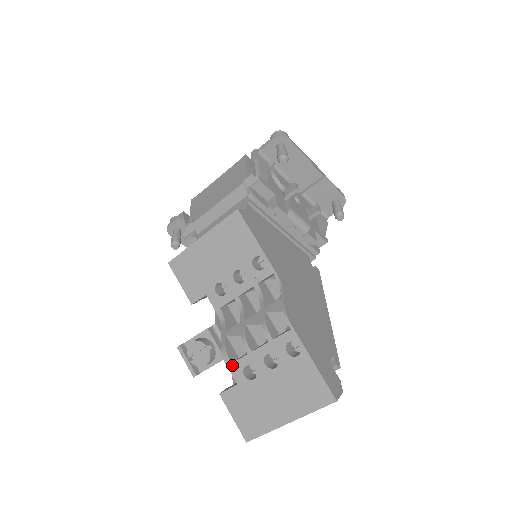
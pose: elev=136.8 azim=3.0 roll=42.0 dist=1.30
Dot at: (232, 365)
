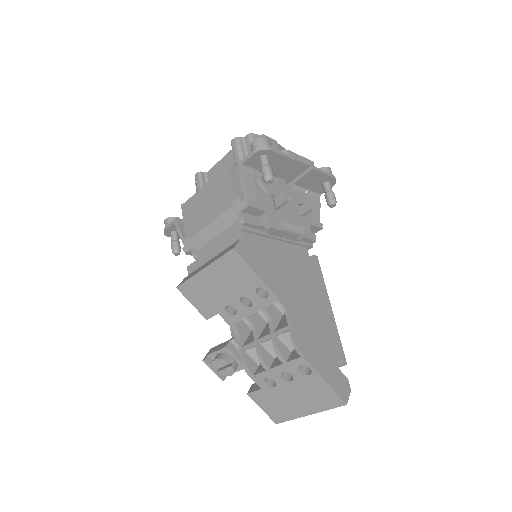
Dot at: (254, 377)
